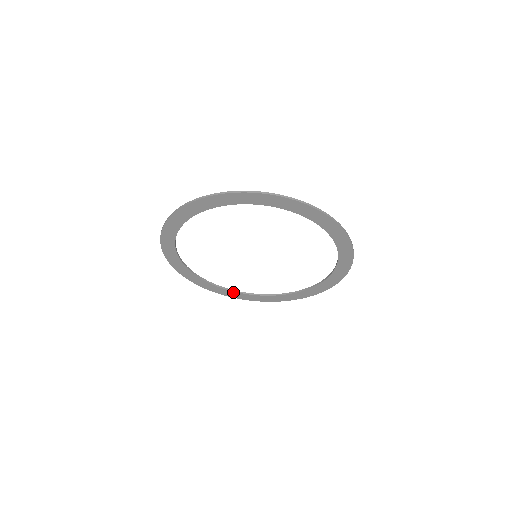
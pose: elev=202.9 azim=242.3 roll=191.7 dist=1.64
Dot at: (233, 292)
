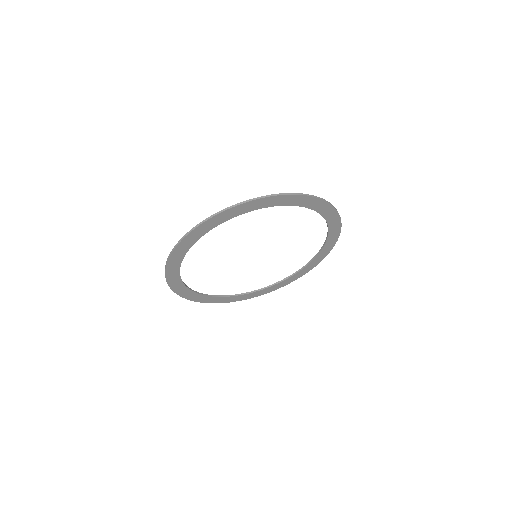
Dot at: (197, 294)
